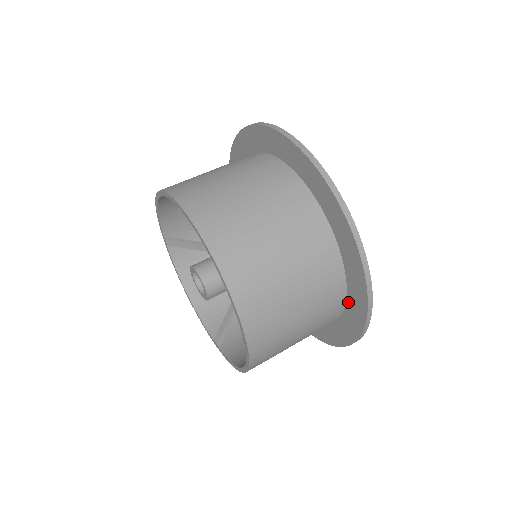
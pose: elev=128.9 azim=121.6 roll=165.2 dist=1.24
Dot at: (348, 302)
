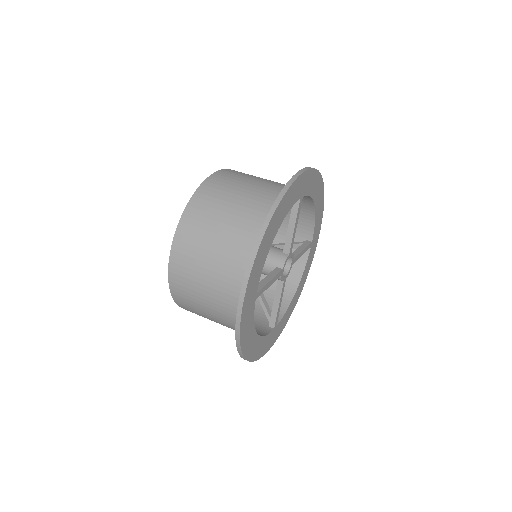
Dot at: occluded
